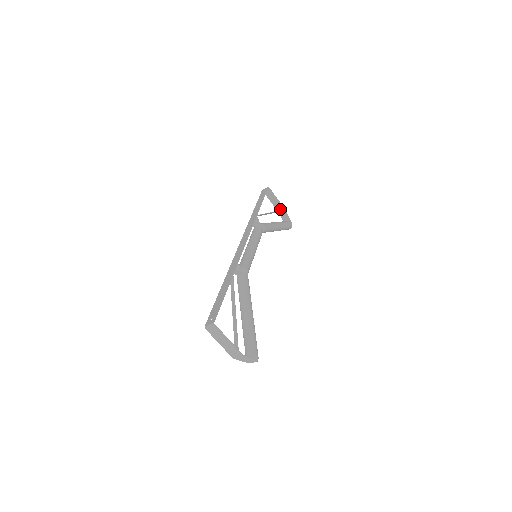
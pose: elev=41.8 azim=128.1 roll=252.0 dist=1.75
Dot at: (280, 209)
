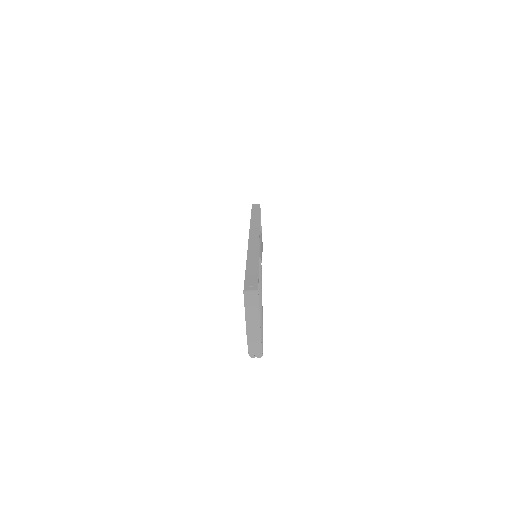
Dot at: occluded
